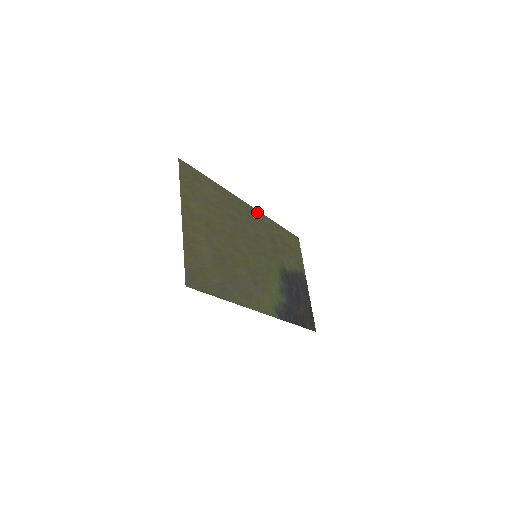
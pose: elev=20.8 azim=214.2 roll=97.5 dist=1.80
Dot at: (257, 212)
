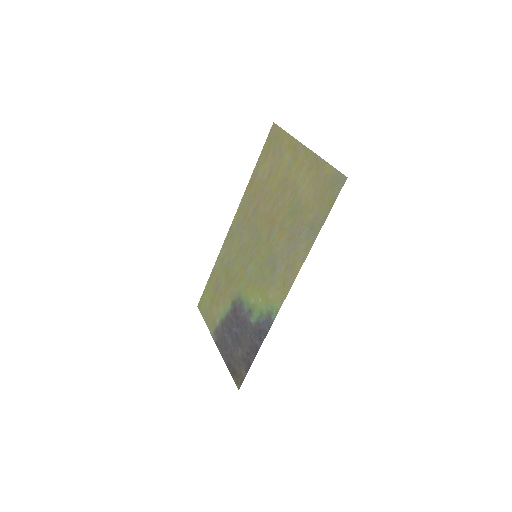
Dot at: (227, 237)
